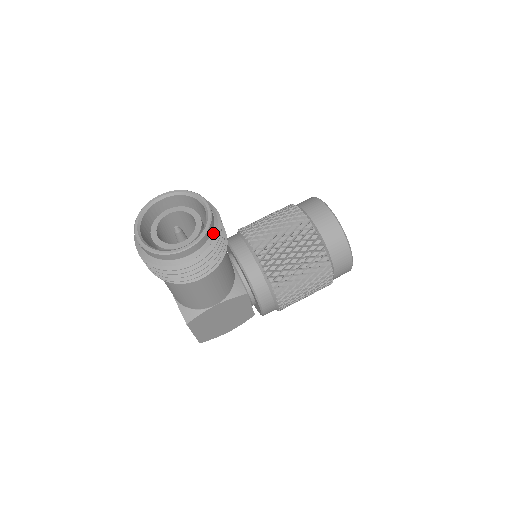
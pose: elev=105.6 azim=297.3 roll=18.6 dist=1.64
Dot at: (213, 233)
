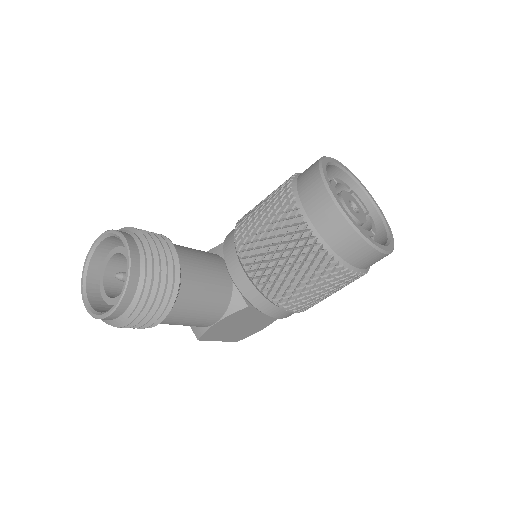
Dot at: (139, 286)
